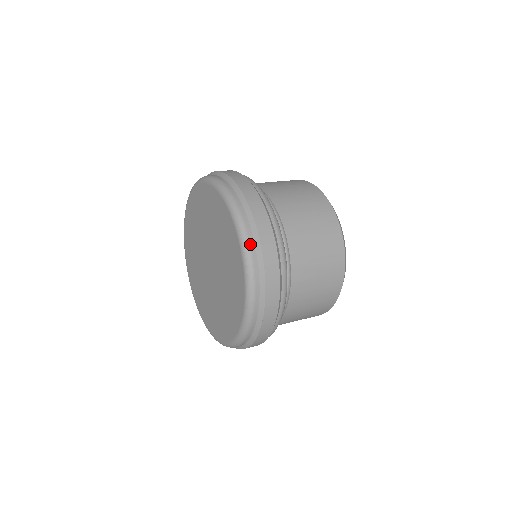
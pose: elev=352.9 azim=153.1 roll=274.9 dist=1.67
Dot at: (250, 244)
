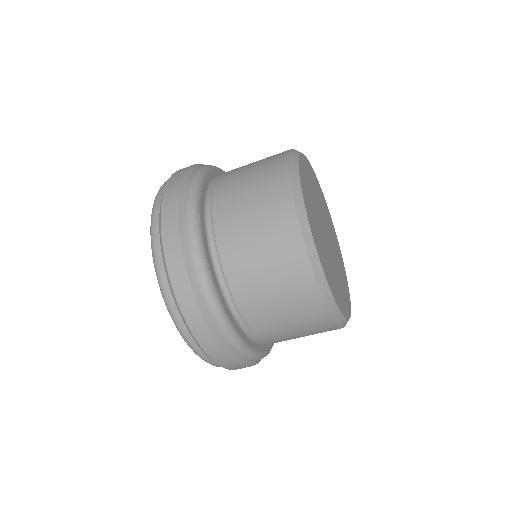
Dot at: (155, 242)
